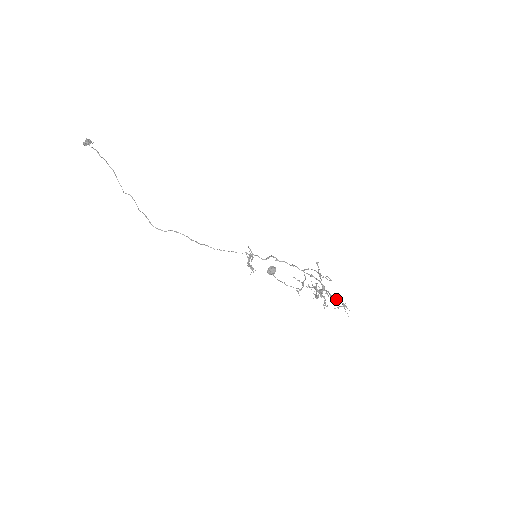
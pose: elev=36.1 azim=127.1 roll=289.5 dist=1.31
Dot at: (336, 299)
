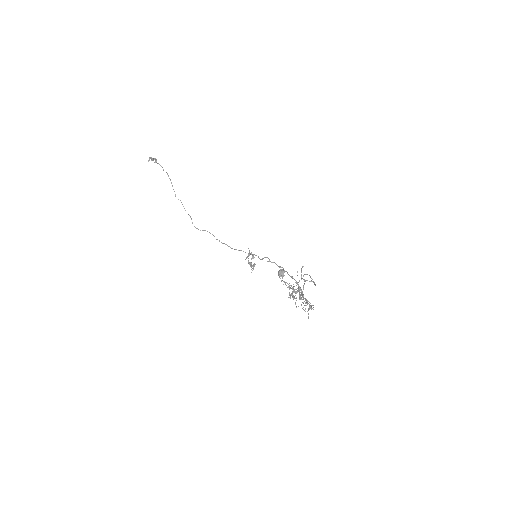
Dot at: (306, 300)
